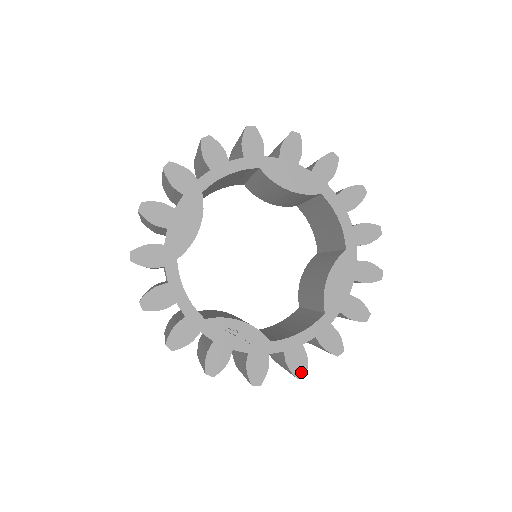
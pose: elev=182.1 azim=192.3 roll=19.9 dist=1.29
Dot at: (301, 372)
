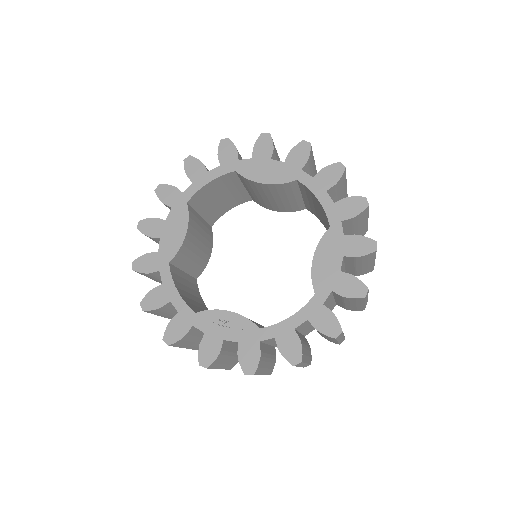
Dot at: (296, 358)
